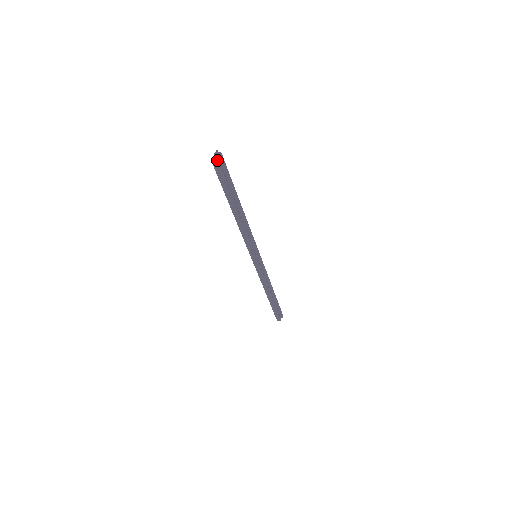
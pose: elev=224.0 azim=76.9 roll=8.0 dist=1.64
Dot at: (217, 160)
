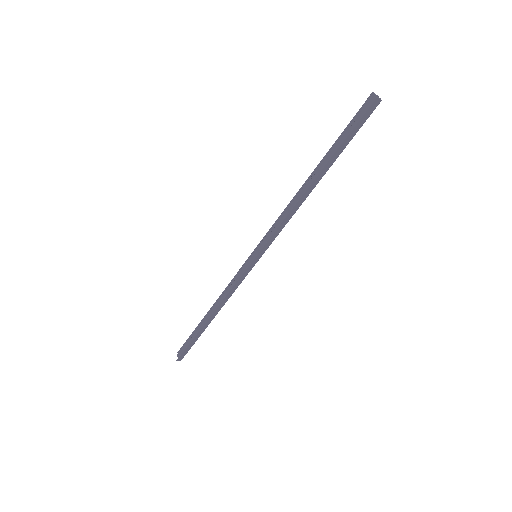
Dot at: (378, 103)
